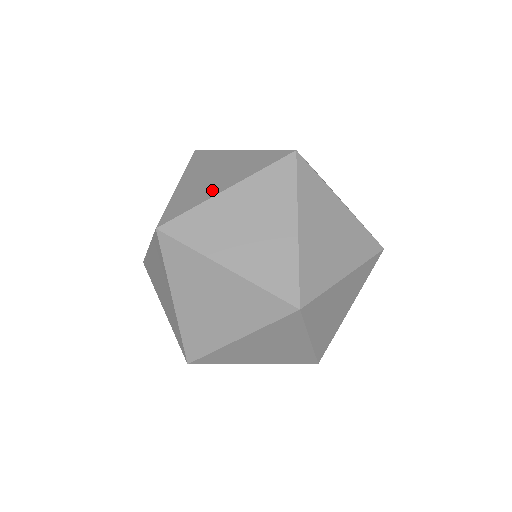
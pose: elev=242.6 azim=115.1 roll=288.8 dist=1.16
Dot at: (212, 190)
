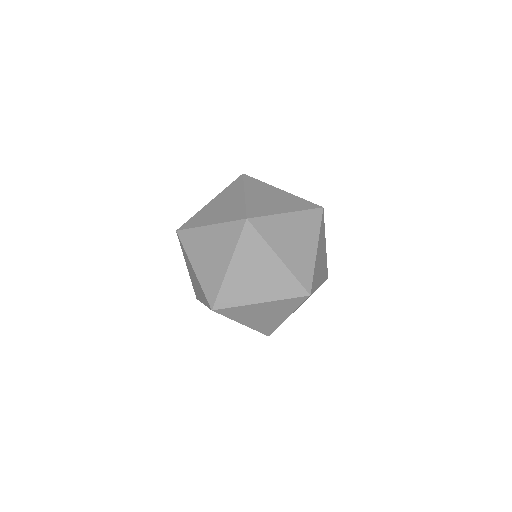
Dot at: occluded
